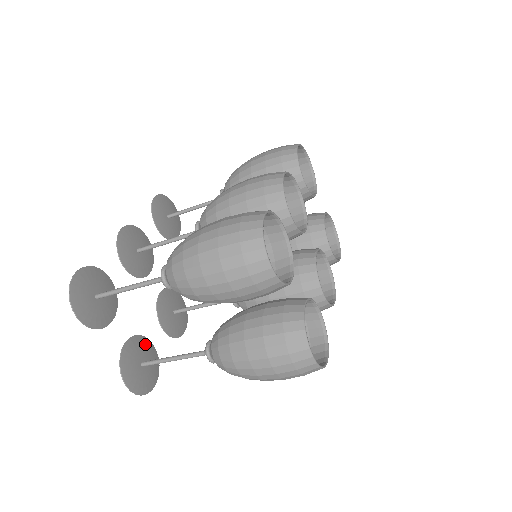
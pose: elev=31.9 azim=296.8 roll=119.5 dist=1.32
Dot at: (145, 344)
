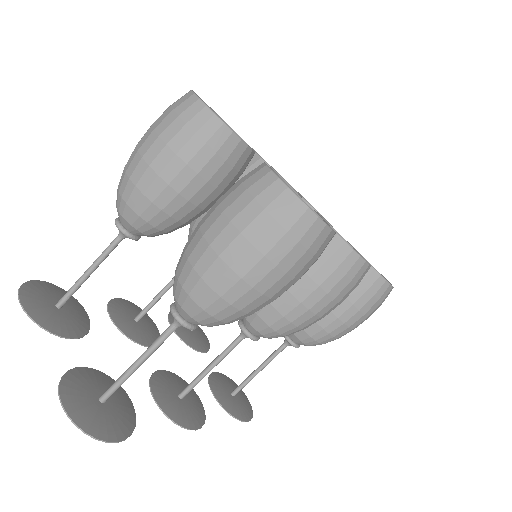
Dot at: occluded
